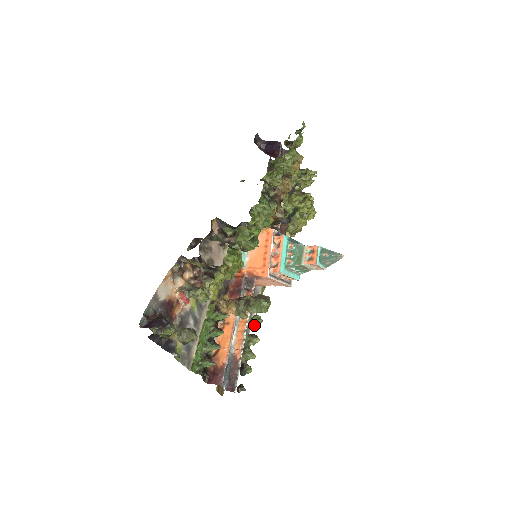
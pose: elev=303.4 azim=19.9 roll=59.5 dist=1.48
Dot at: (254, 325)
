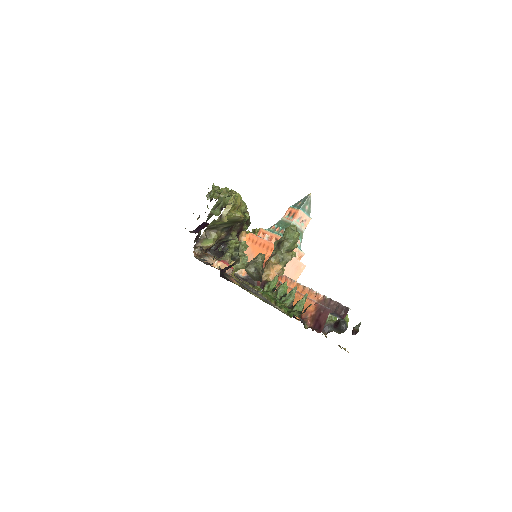
Dot at: occluded
